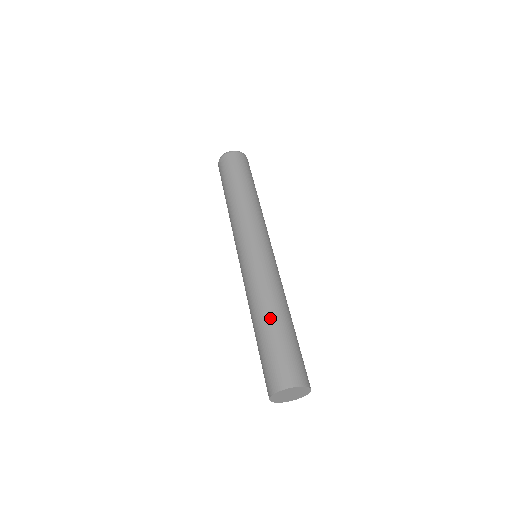
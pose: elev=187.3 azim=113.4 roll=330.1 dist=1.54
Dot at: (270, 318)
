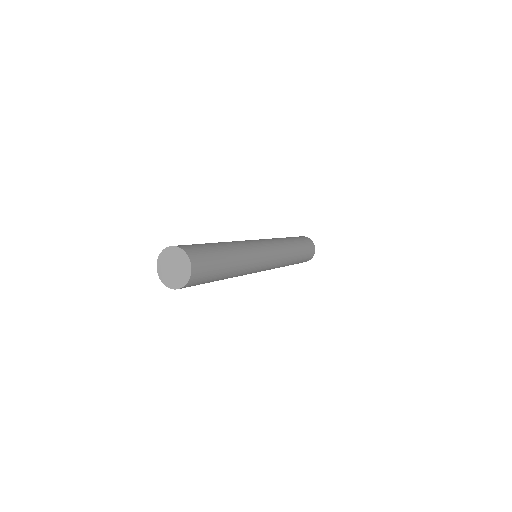
Dot at: occluded
